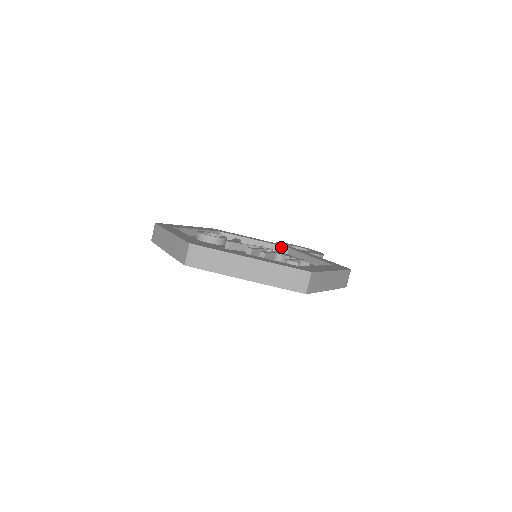
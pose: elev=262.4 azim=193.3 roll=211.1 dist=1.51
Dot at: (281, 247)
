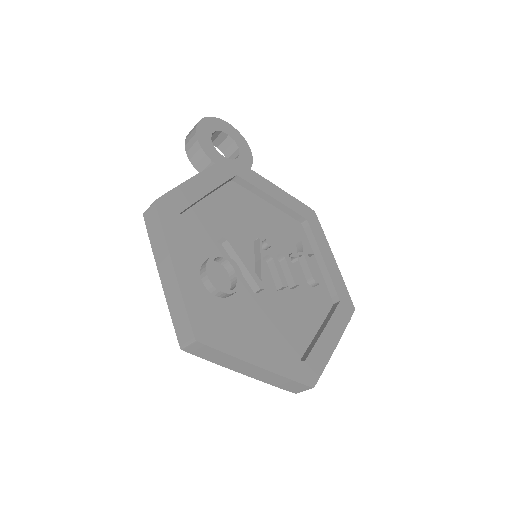
Dot at: (230, 179)
